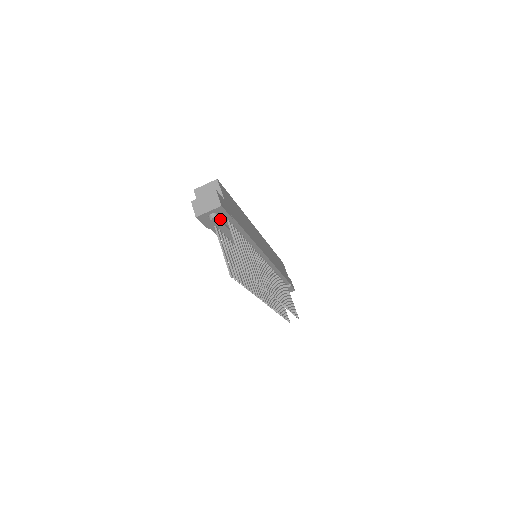
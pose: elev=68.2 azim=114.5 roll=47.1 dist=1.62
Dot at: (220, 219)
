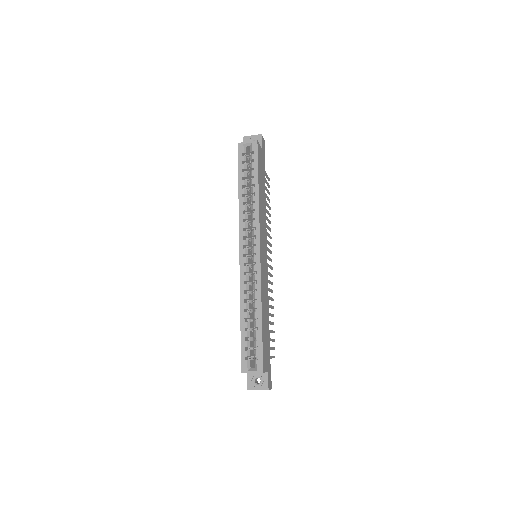
Dot at: occluded
